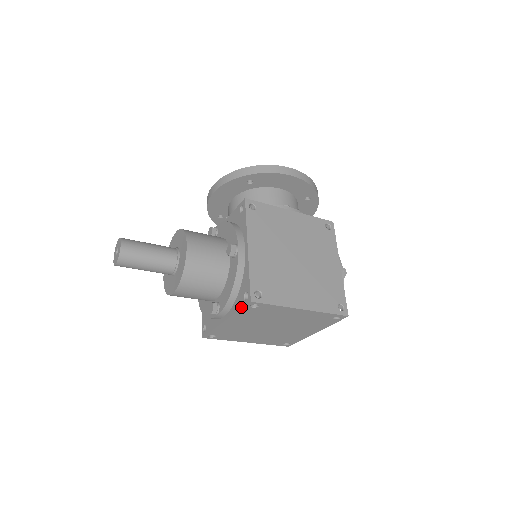
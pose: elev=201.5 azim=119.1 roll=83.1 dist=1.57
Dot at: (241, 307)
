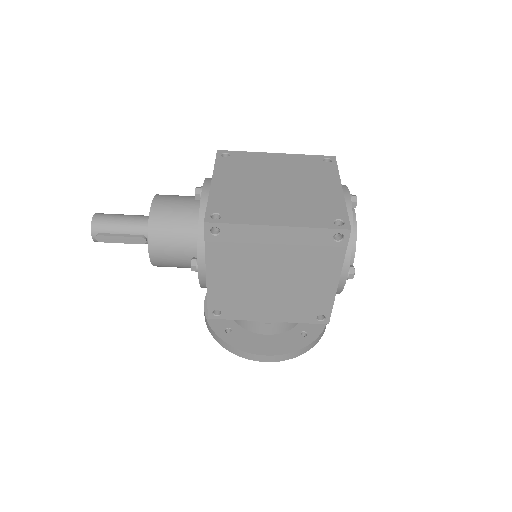
Dot at: (215, 161)
